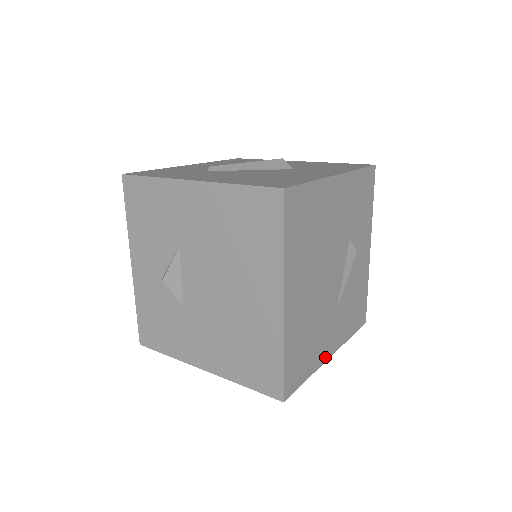
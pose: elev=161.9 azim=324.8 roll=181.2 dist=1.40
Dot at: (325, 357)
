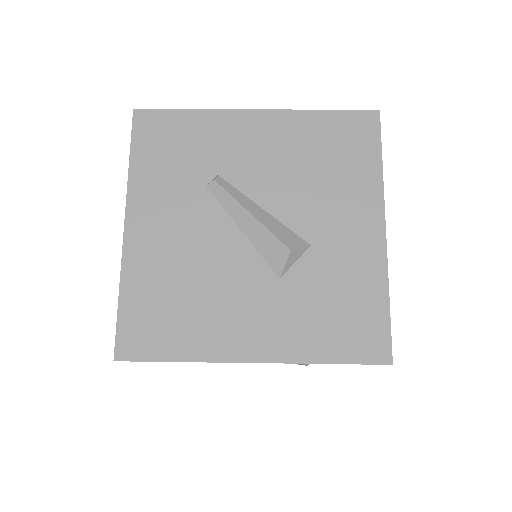
Dot at: occluded
